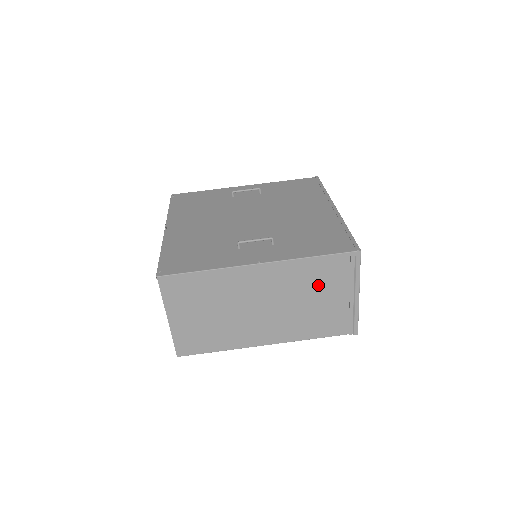
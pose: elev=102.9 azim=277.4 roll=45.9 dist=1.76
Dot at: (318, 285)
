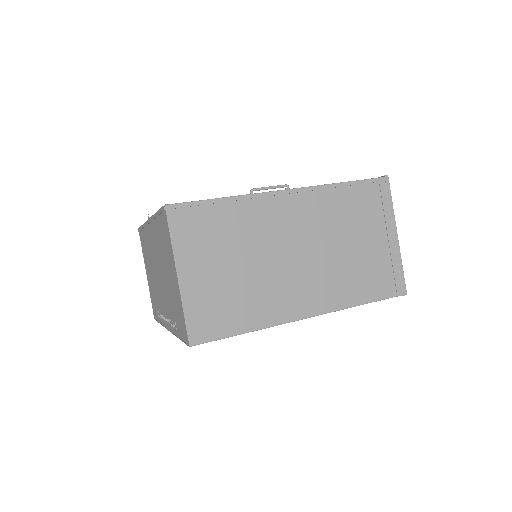
Dot at: (353, 222)
